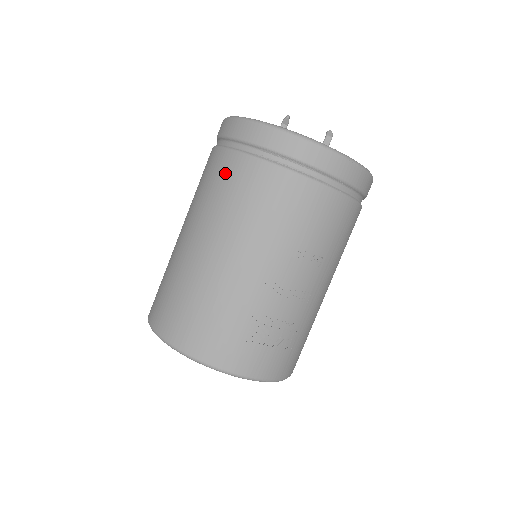
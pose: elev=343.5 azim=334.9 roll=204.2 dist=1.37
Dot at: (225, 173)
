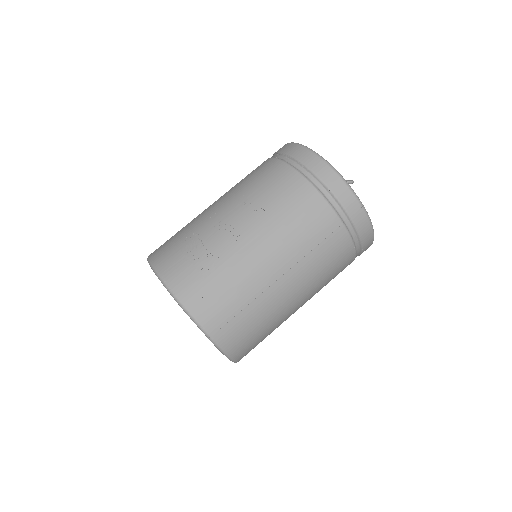
Dot at: occluded
